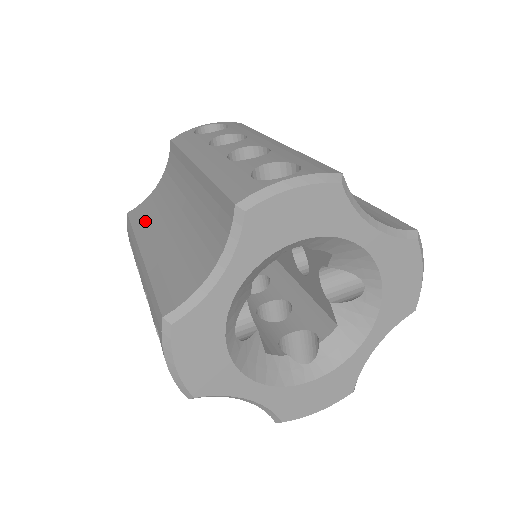
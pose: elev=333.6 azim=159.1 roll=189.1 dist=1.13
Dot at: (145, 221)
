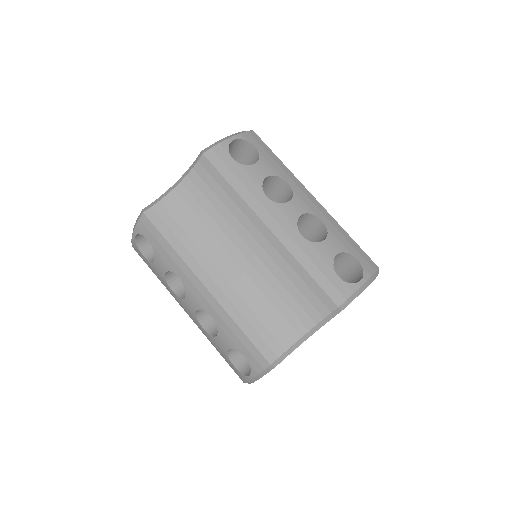
Dot at: (183, 238)
